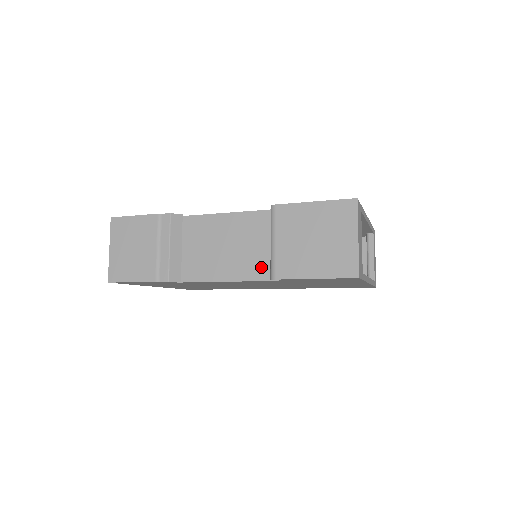
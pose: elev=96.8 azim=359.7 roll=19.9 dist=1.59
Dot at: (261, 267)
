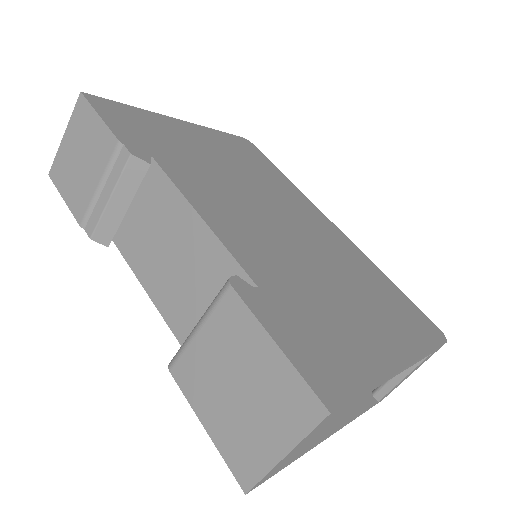
Dot at: (186, 325)
